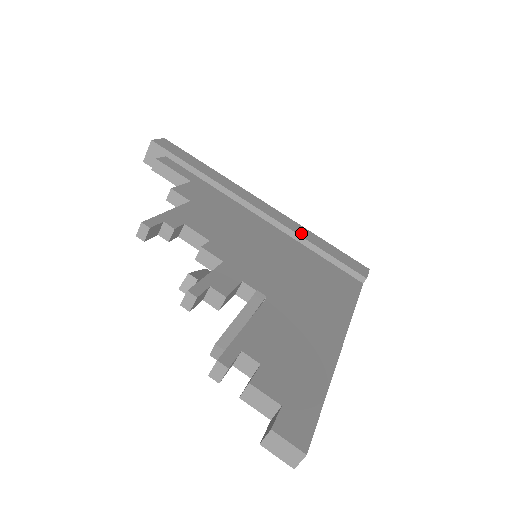
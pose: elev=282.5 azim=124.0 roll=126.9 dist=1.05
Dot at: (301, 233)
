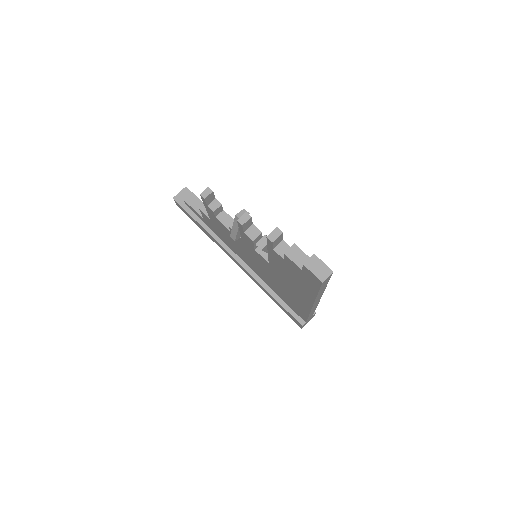
Dot at: occluded
